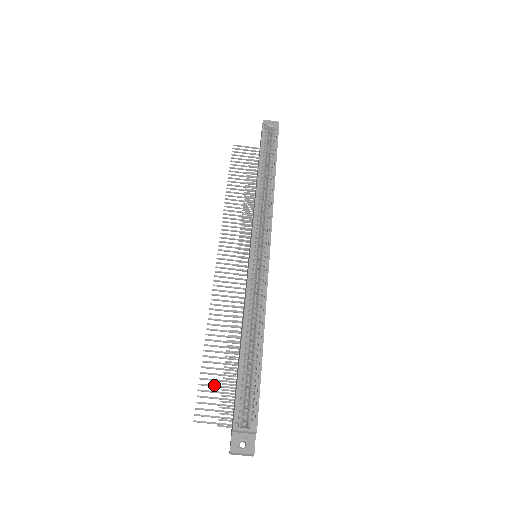
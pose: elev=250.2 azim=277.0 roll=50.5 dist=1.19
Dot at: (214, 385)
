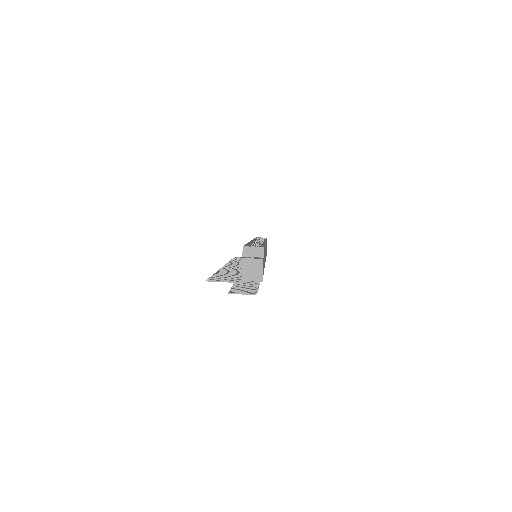
Dot at: (225, 277)
